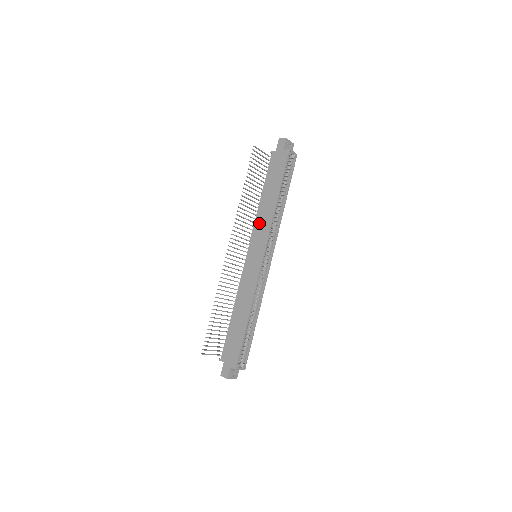
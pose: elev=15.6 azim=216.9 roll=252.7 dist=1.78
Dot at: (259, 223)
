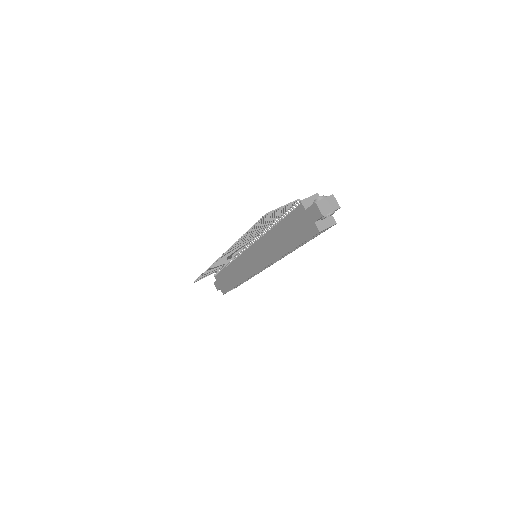
Dot at: (263, 246)
